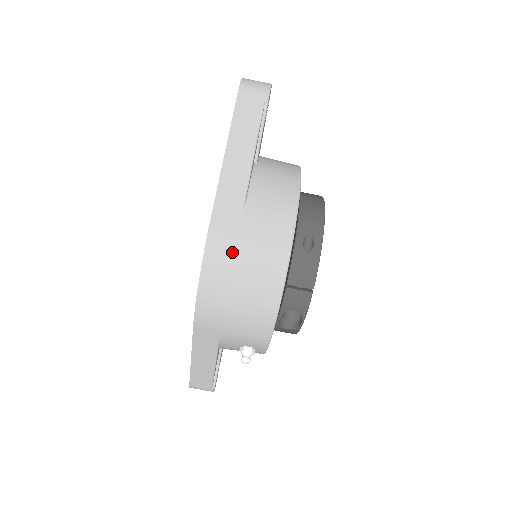
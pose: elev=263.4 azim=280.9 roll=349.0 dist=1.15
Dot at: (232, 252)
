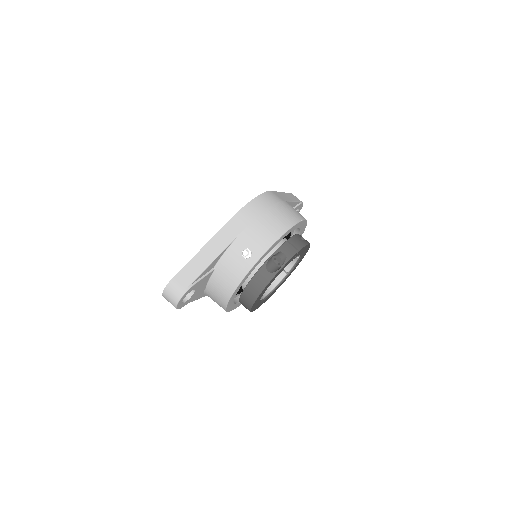
Dot at: (277, 201)
